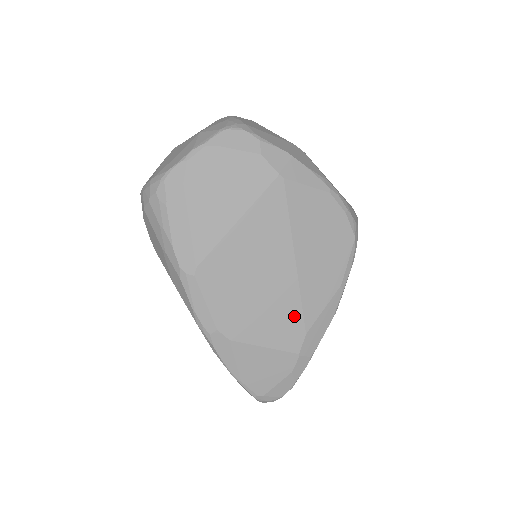
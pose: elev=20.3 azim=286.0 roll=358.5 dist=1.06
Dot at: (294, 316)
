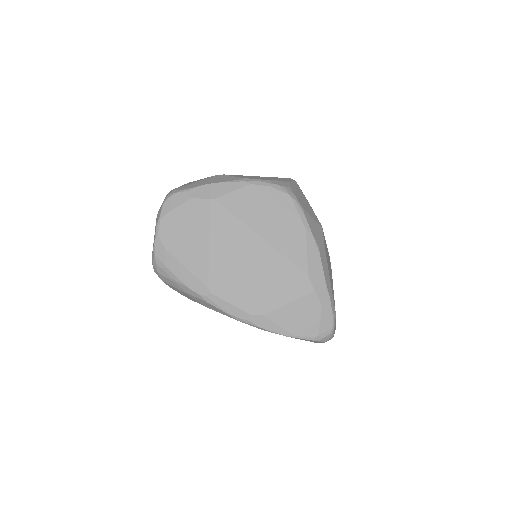
Dot at: (290, 271)
